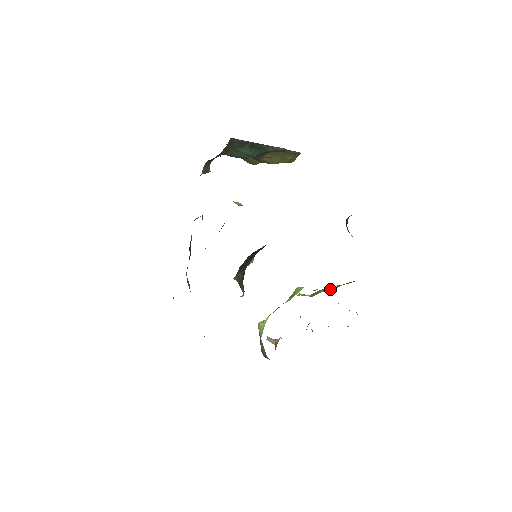
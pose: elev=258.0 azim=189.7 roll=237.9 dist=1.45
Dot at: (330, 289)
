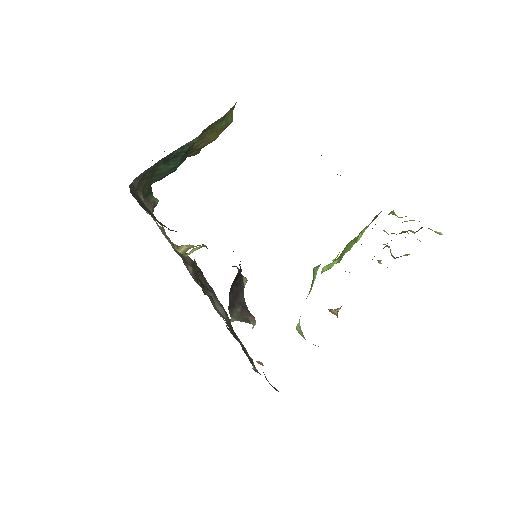
Dot at: (355, 242)
